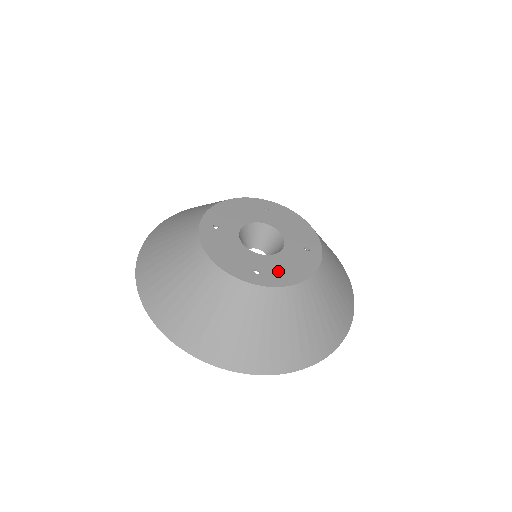
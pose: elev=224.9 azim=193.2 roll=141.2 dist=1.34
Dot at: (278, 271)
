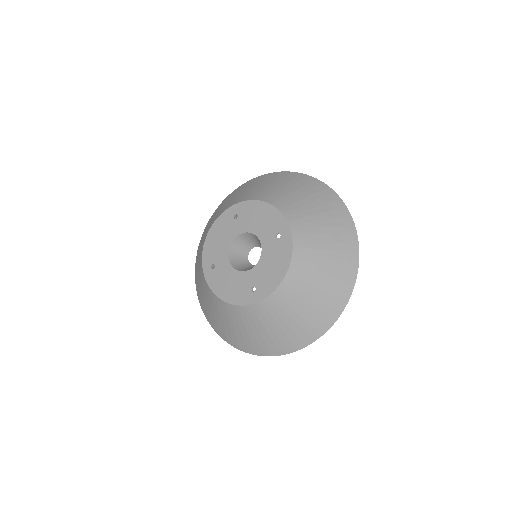
Dot at: (266, 277)
